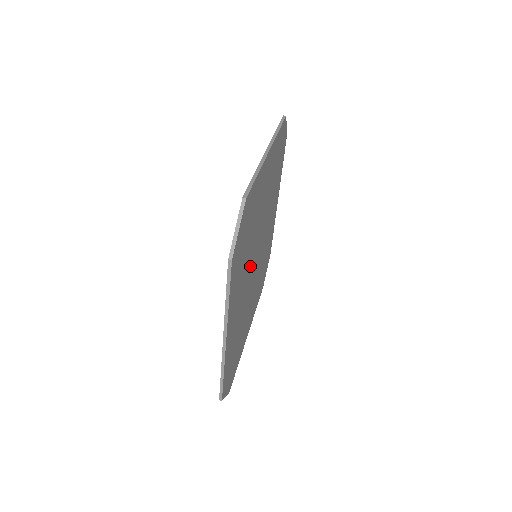
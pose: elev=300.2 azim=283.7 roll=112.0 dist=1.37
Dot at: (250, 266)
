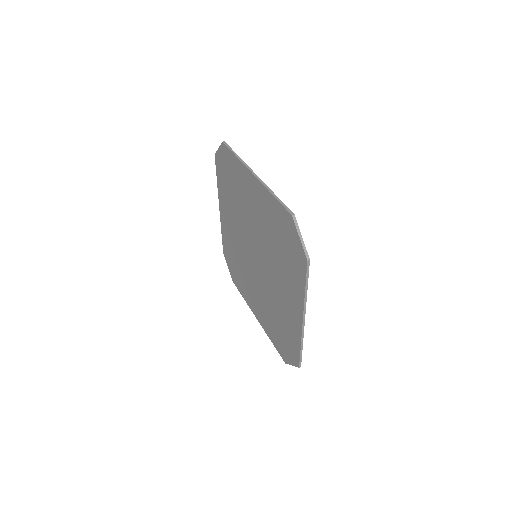
Dot at: occluded
